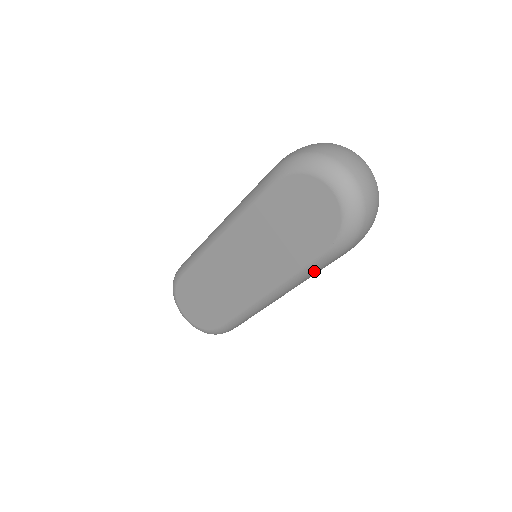
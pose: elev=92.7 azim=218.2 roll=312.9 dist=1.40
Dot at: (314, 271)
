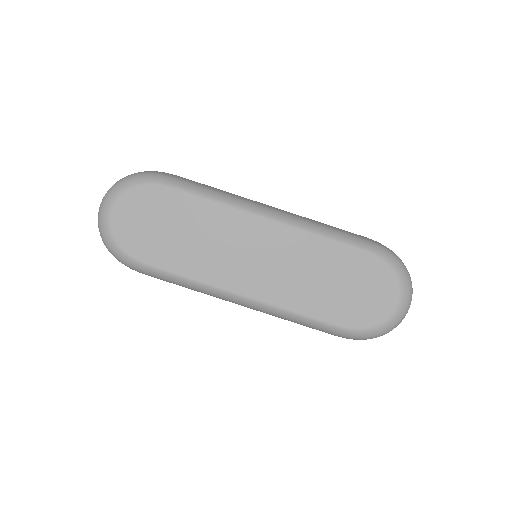
Dot at: (306, 324)
